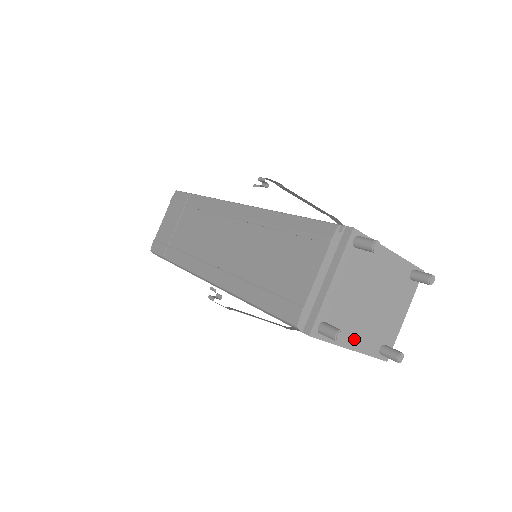
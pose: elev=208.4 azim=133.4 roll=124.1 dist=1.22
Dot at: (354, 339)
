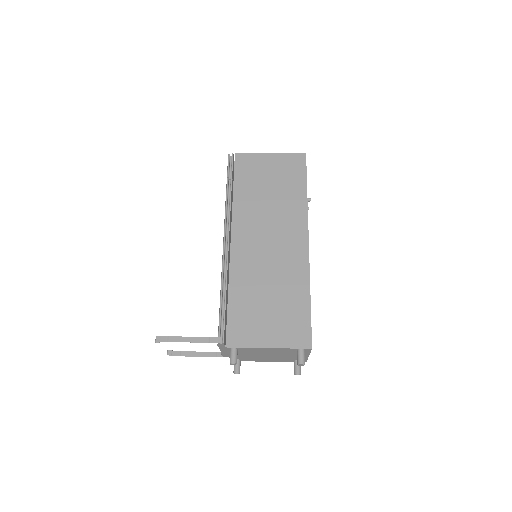
Dot at: (267, 360)
